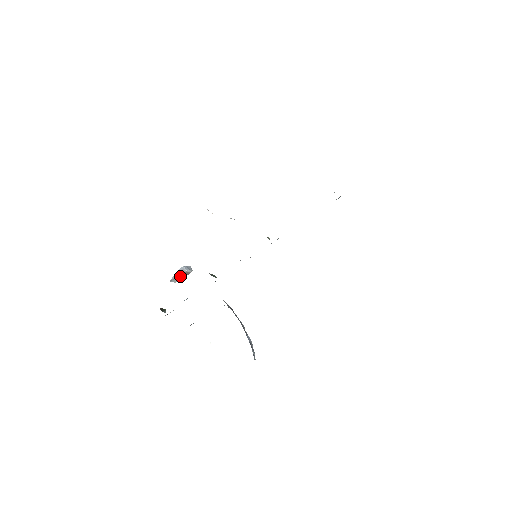
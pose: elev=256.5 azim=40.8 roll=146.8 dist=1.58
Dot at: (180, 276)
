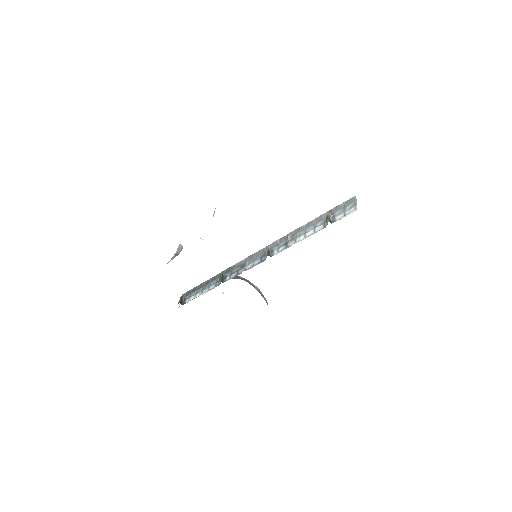
Dot at: occluded
